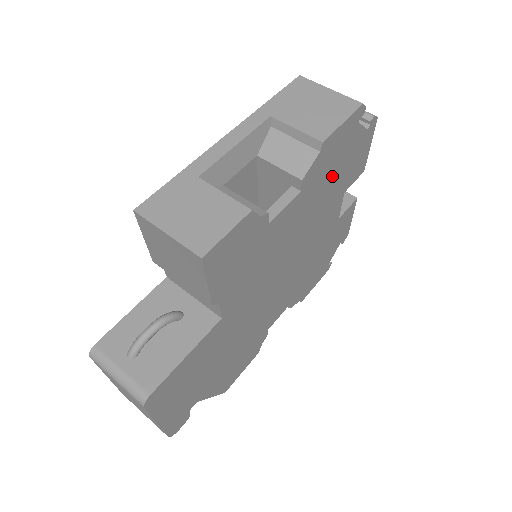
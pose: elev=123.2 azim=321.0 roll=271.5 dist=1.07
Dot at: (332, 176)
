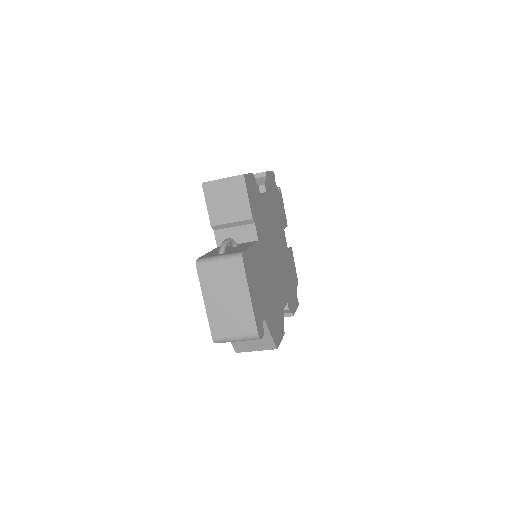
Dot at: (275, 204)
